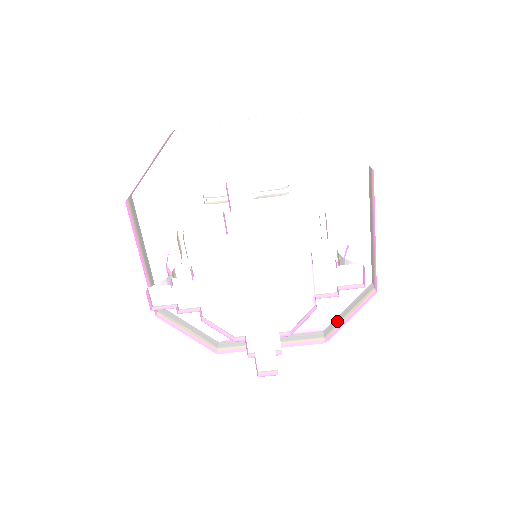
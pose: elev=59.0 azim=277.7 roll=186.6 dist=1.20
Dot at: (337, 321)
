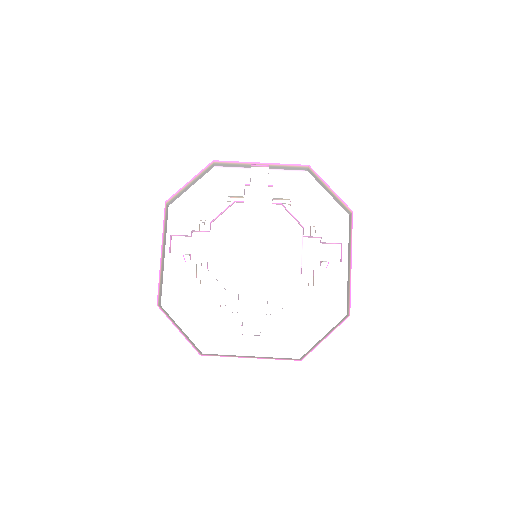
Dot at: (313, 346)
